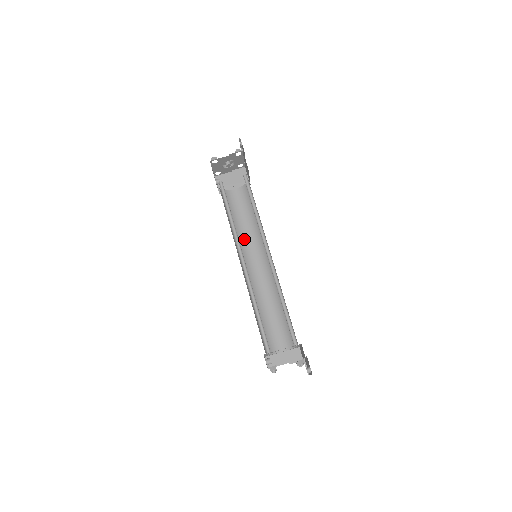
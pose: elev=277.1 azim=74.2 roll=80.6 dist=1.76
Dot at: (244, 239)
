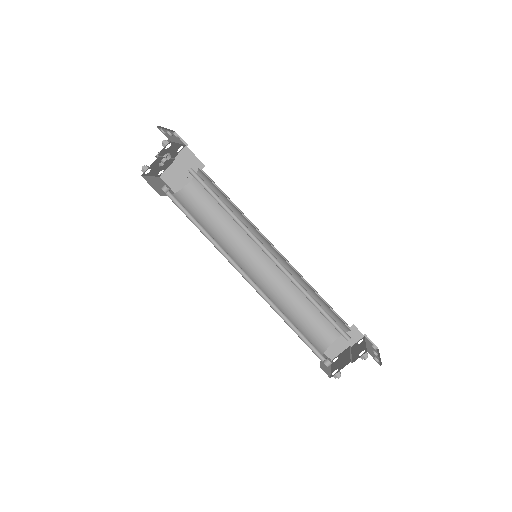
Dot at: (233, 236)
